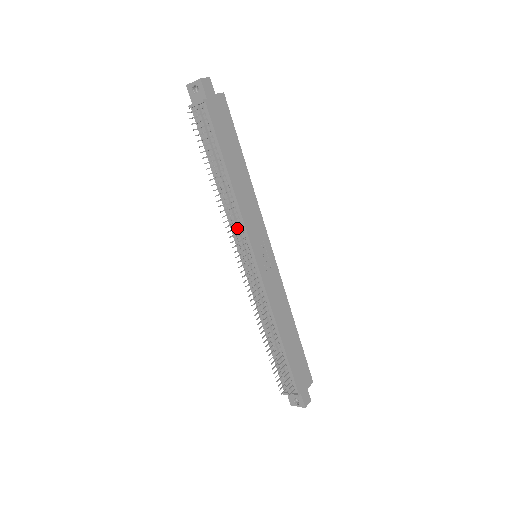
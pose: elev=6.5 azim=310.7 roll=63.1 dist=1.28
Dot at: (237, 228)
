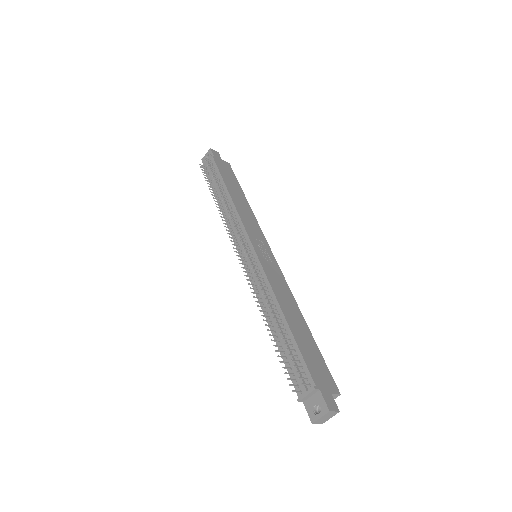
Dot at: occluded
